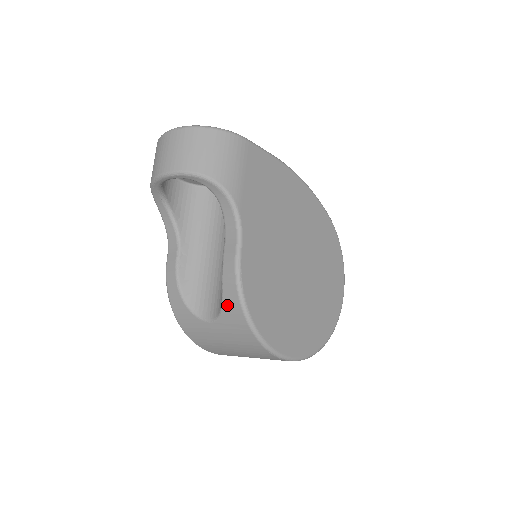
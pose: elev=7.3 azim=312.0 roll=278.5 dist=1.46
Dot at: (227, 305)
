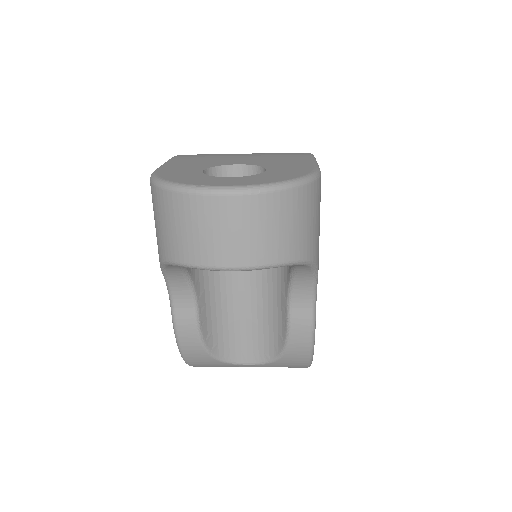
Dot at: (288, 359)
